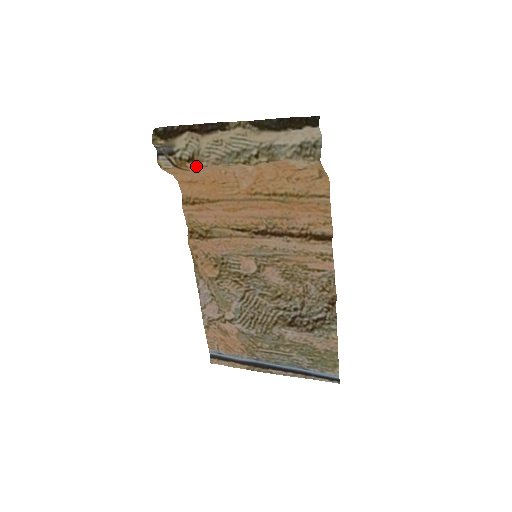
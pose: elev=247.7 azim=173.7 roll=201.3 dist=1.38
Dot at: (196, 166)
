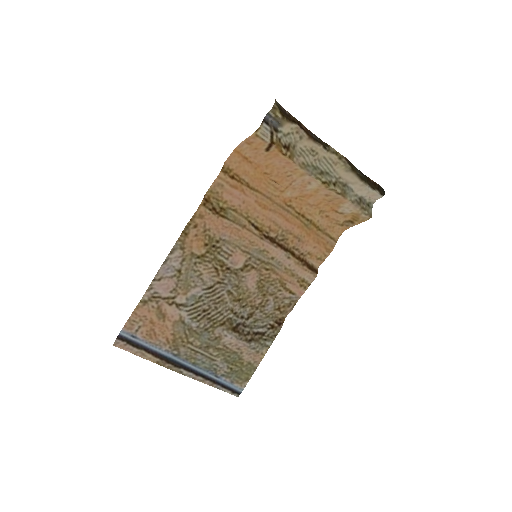
Dot at: (289, 156)
